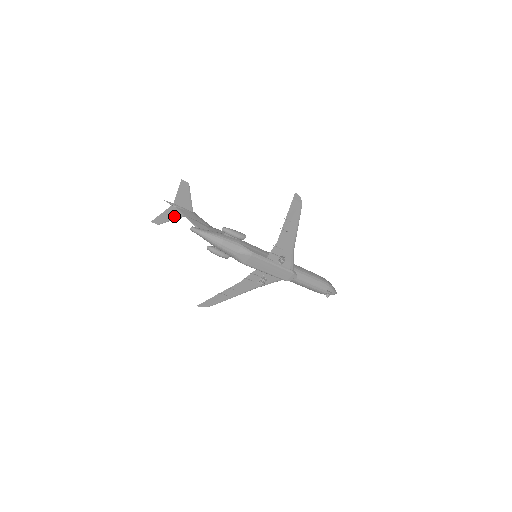
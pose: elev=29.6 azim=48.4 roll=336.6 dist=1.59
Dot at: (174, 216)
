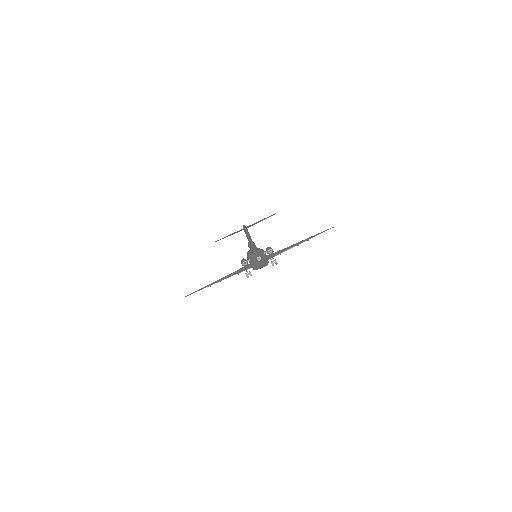
Dot at: occluded
